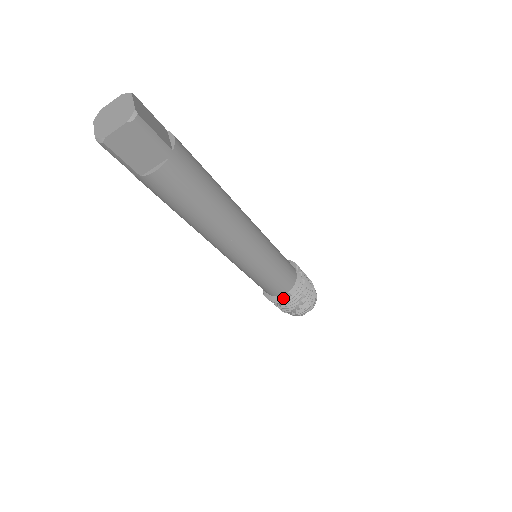
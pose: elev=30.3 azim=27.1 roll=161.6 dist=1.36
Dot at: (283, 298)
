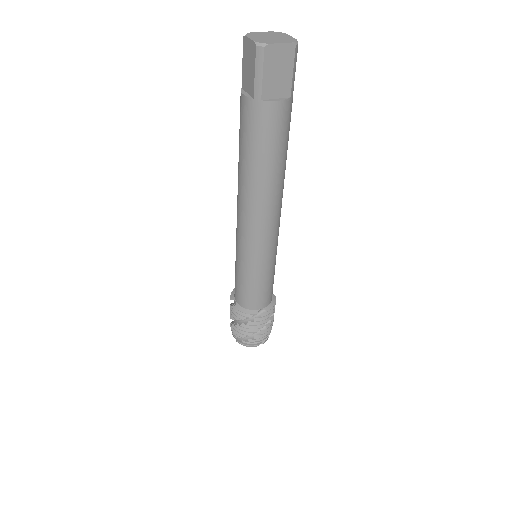
Dot at: occluded
